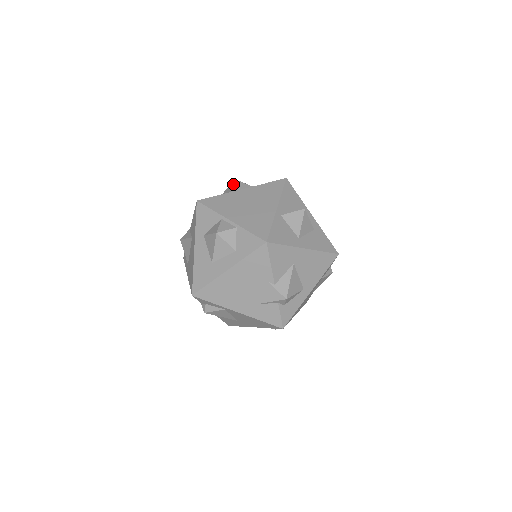
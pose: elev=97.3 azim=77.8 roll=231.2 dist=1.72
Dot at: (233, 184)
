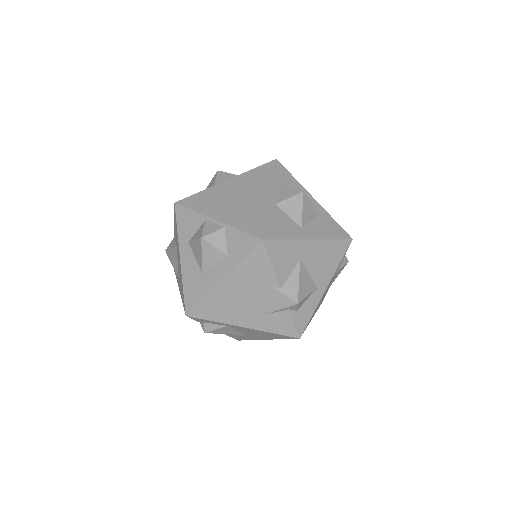
Dot at: (215, 176)
